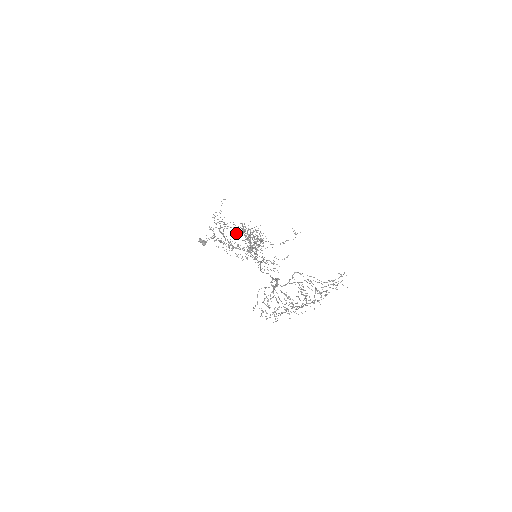
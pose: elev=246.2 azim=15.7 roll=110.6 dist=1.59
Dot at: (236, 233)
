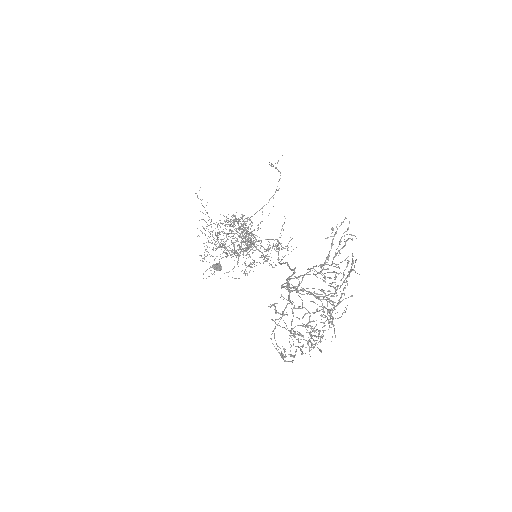
Dot at: occluded
